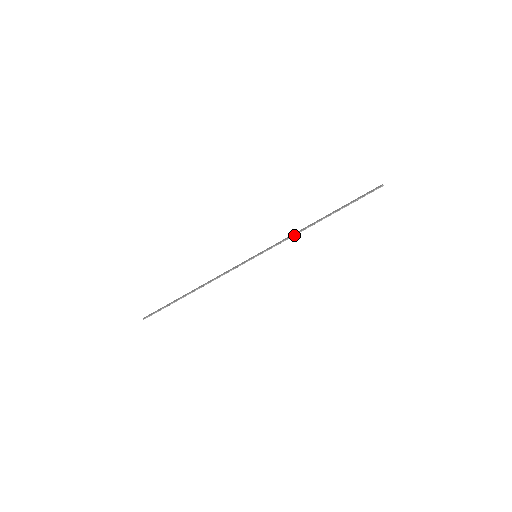
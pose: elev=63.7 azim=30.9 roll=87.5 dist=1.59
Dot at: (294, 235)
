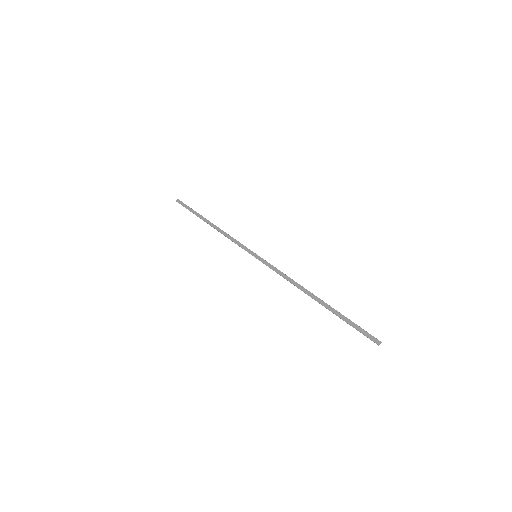
Dot at: (287, 280)
